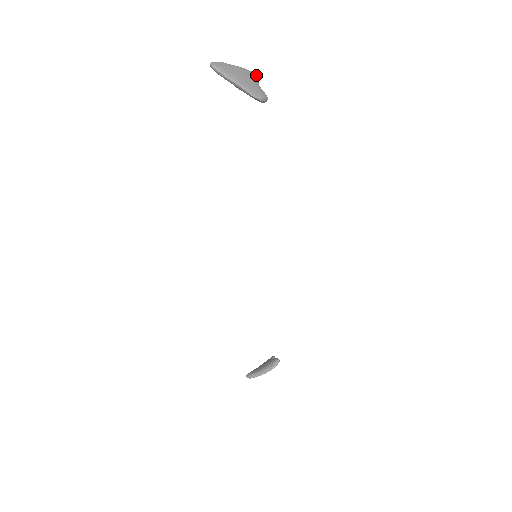
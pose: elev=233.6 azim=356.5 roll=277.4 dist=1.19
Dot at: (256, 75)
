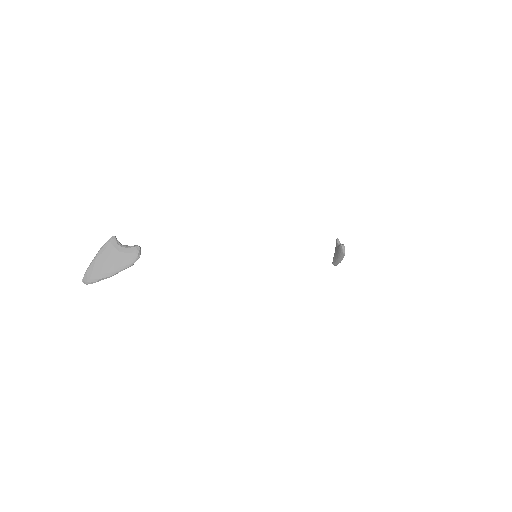
Dot at: (111, 241)
